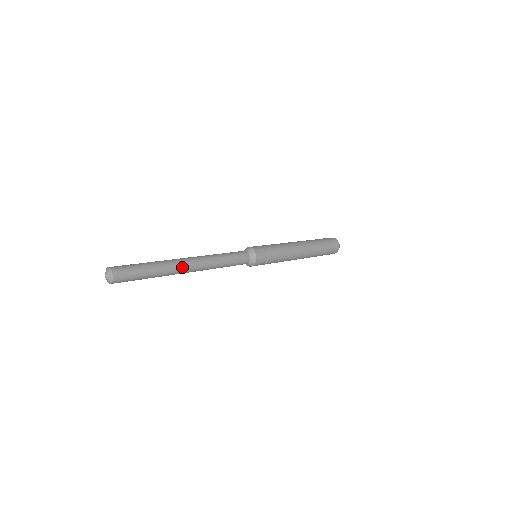
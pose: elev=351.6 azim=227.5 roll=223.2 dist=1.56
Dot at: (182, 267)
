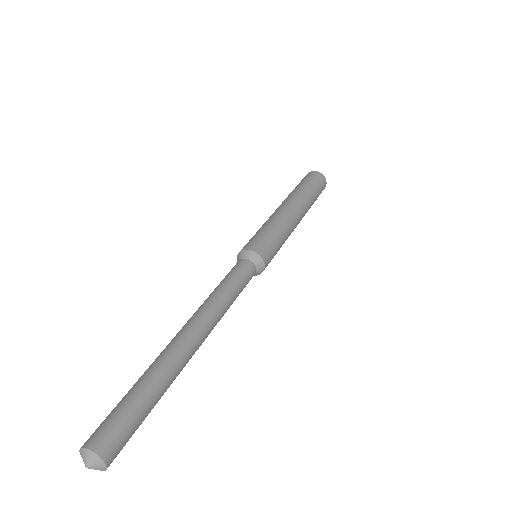
Dot at: (188, 360)
